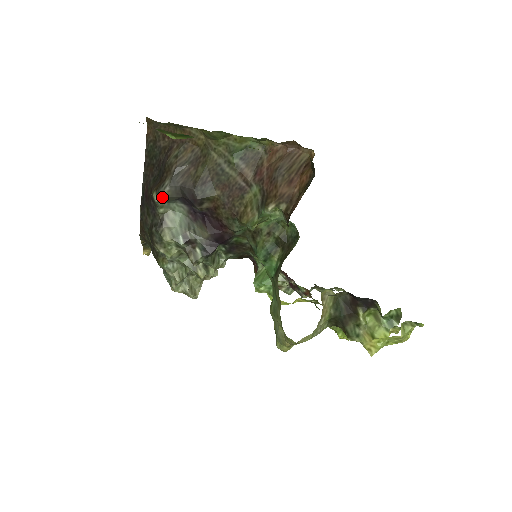
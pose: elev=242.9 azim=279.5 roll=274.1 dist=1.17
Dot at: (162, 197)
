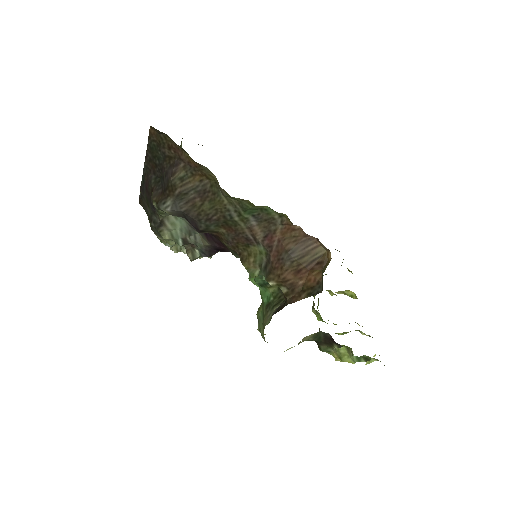
Dot at: (163, 210)
